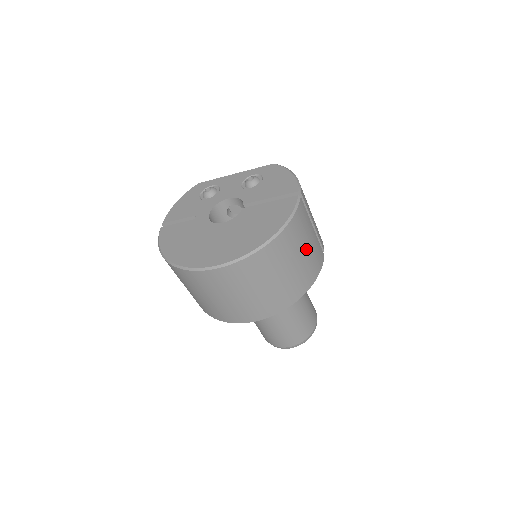
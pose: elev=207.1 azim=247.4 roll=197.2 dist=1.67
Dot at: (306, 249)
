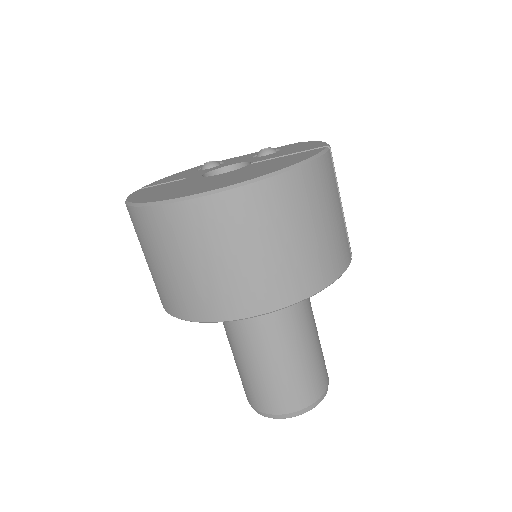
Dot at: (329, 221)
